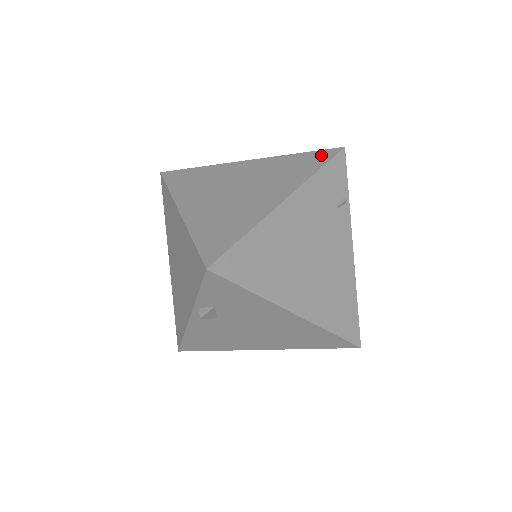
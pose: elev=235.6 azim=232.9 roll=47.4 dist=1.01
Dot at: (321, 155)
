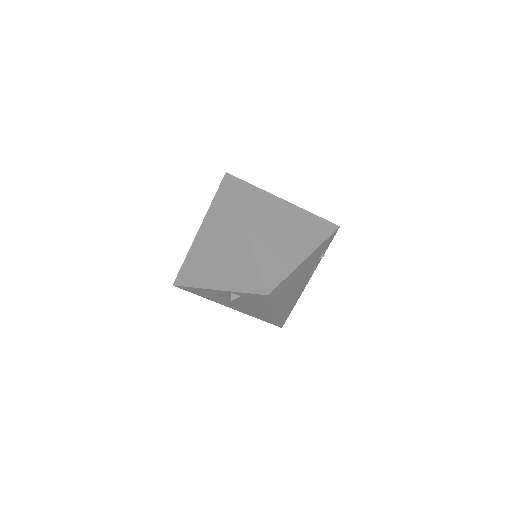
Dot at: (328, 226)
